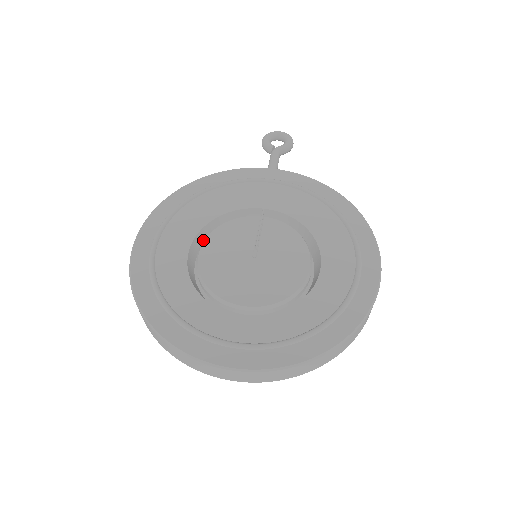
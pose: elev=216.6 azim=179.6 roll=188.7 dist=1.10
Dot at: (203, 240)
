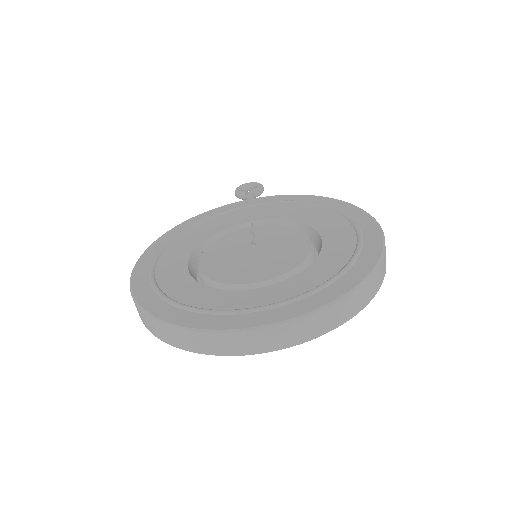
Dot at: occluded
